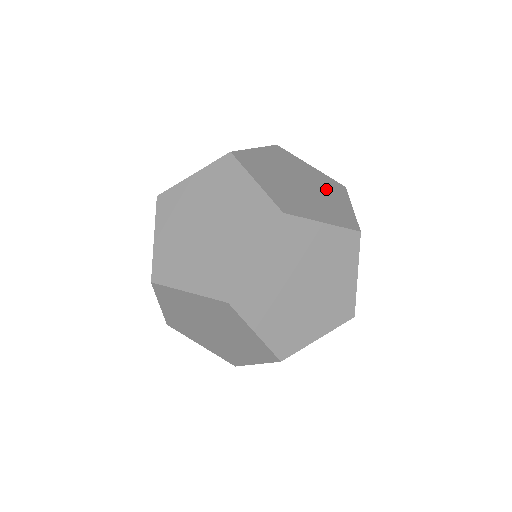
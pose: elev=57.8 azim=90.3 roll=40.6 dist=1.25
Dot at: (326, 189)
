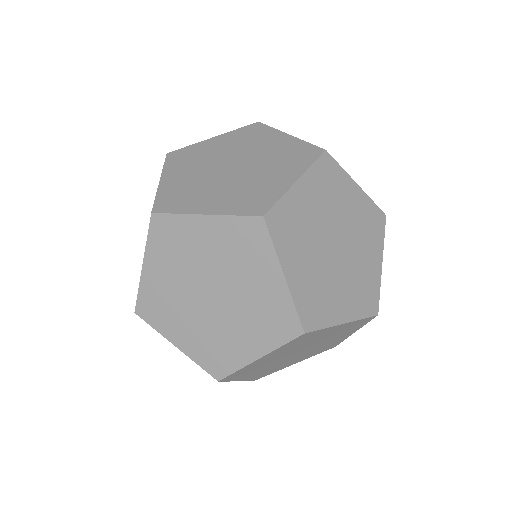
Dot at: (363, 238)
